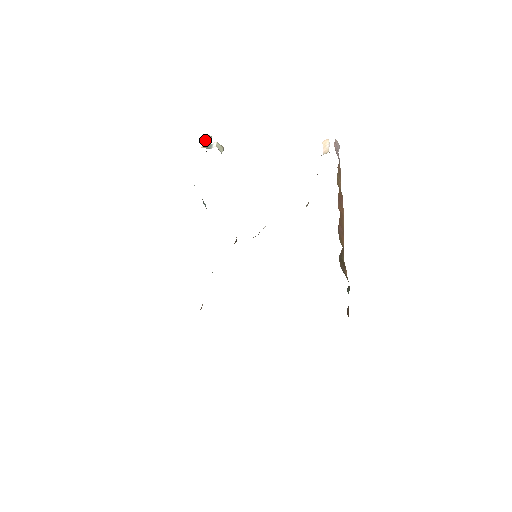
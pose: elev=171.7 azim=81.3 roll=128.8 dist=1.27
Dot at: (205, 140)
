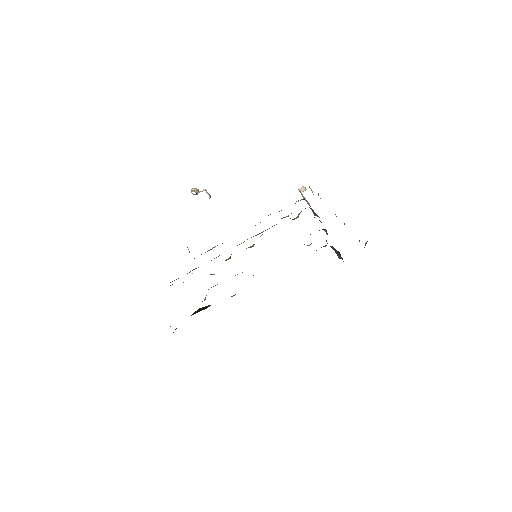
Dot at: (193, 190)
